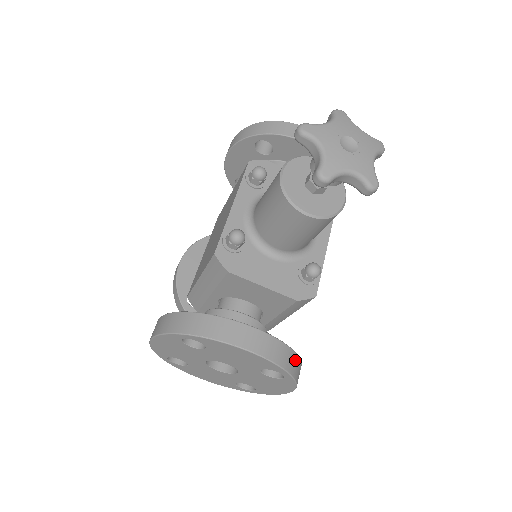
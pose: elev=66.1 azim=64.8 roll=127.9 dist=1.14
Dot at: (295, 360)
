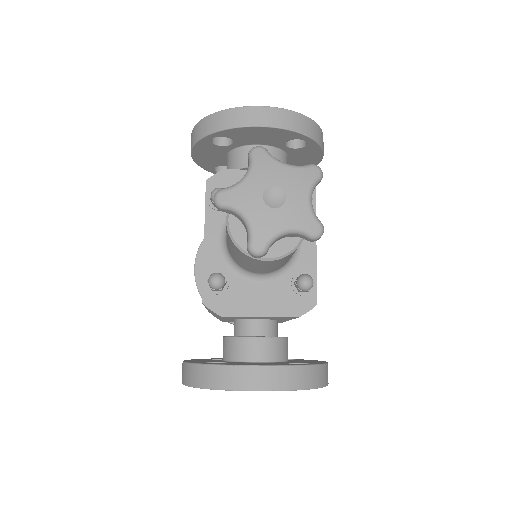
Dot at: (315, 372)
